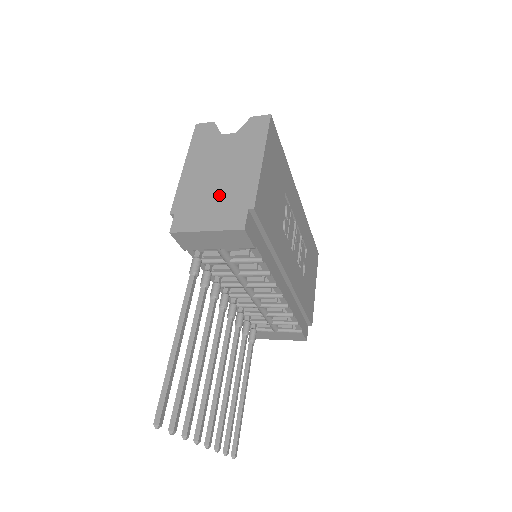
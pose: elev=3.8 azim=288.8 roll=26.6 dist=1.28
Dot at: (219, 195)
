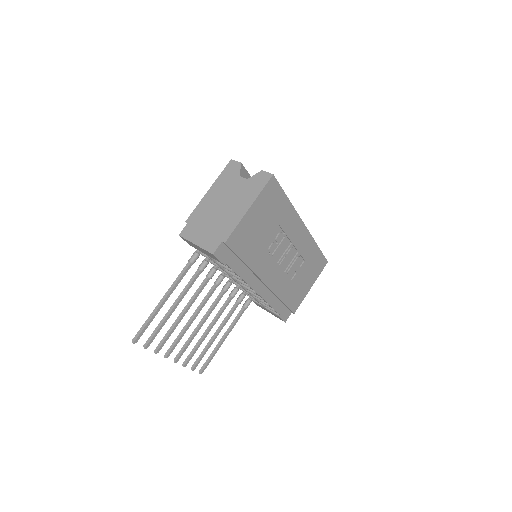
Dot at: (214, 223)
